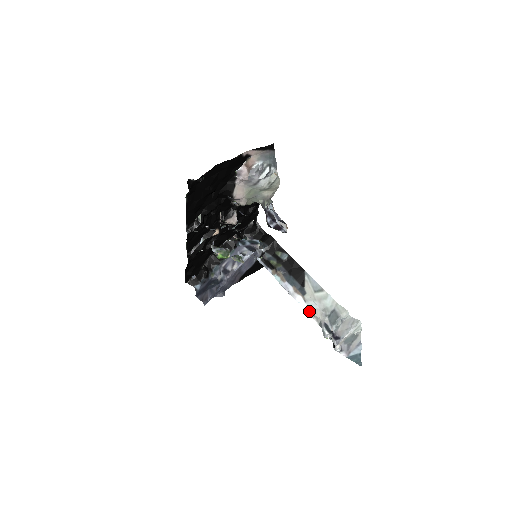
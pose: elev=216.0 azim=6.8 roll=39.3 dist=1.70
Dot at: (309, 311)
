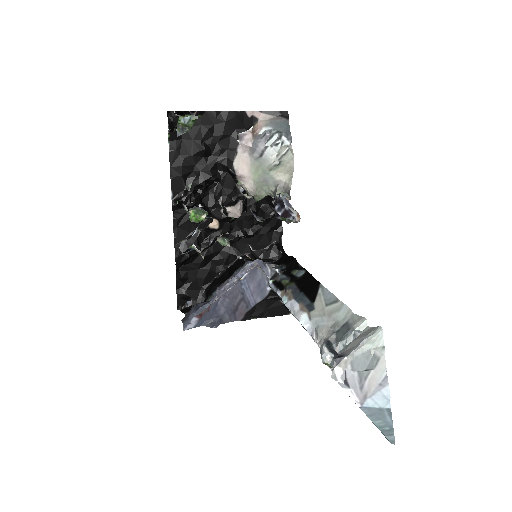
Dot at: (313, 332)
